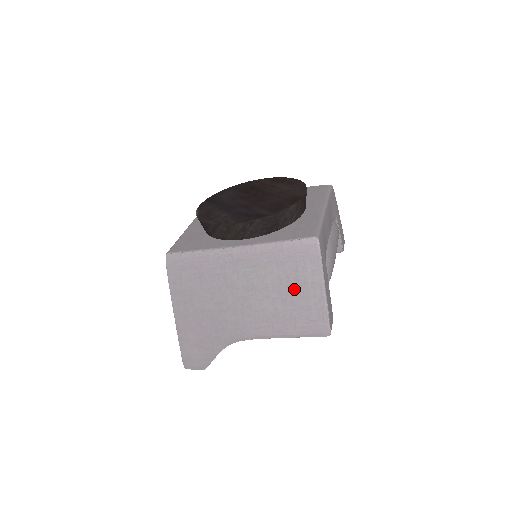
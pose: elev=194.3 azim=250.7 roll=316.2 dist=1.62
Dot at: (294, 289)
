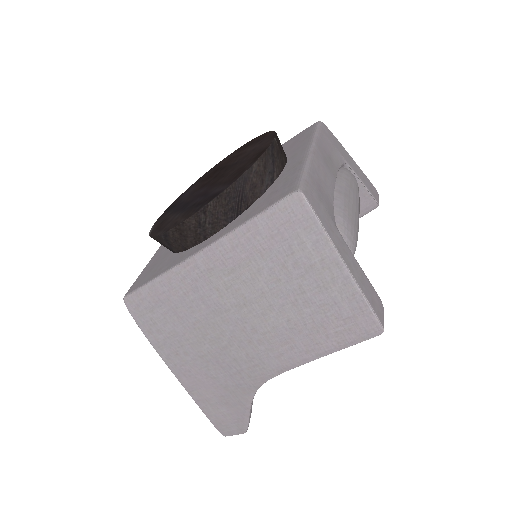
Dot at: (300, 281)
